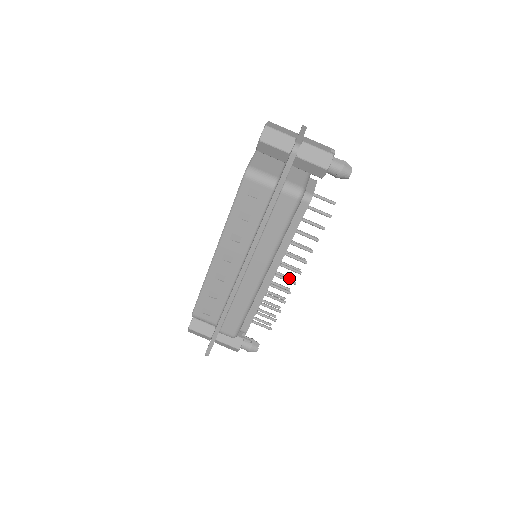
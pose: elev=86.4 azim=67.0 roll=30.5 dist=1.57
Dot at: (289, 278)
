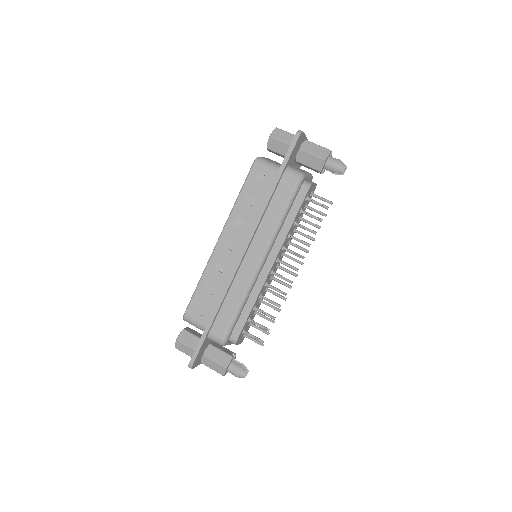
Dot at: (286, 284)
